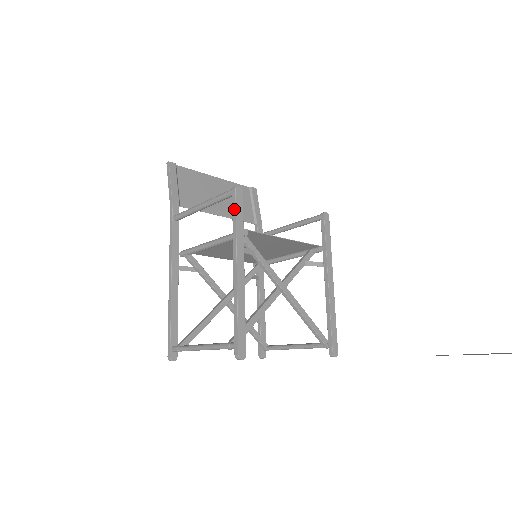
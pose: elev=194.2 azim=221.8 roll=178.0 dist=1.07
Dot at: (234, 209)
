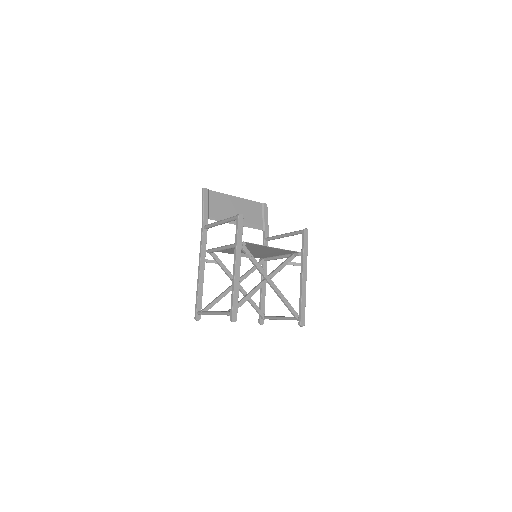
Dot at: (237, 229)
